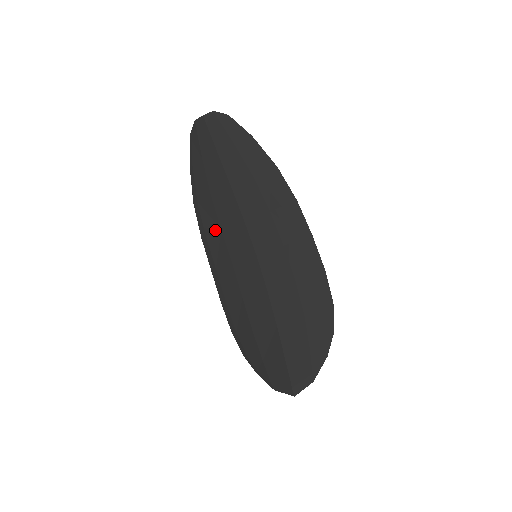
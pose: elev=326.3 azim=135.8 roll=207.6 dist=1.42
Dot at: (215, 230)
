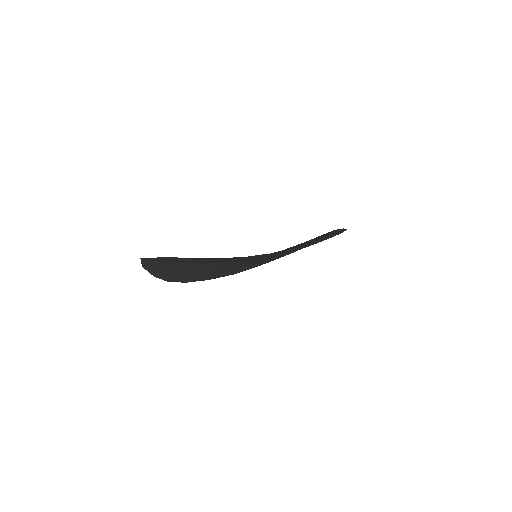
Dot at: occluded
